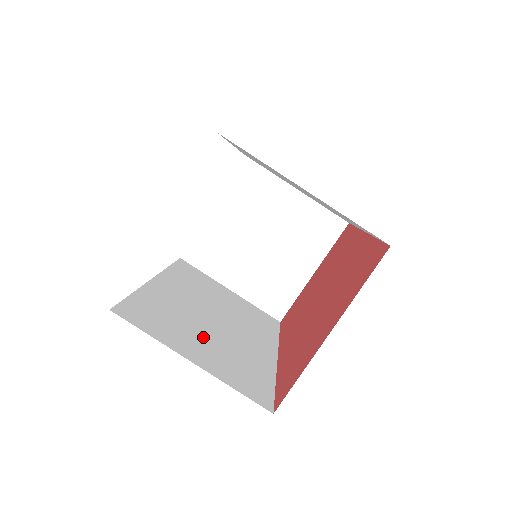
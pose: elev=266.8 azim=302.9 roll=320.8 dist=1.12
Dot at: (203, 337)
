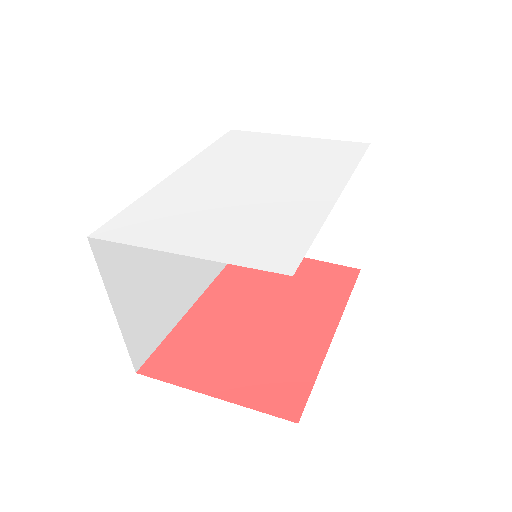
Dot at: (152, 275)
